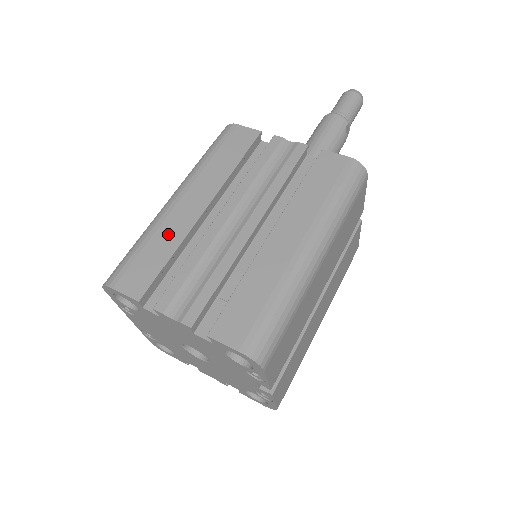
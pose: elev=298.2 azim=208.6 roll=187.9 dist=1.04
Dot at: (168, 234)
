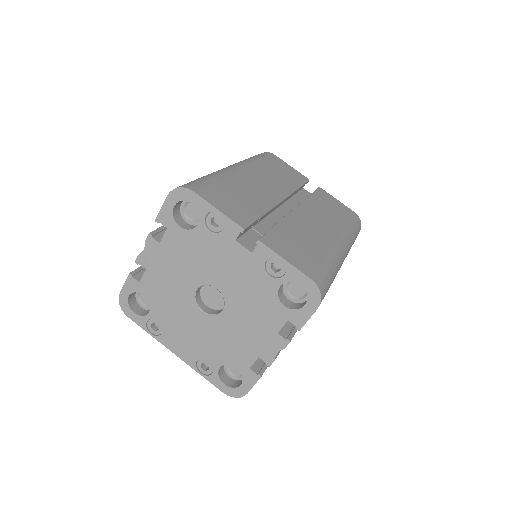
Dot at: occluded
